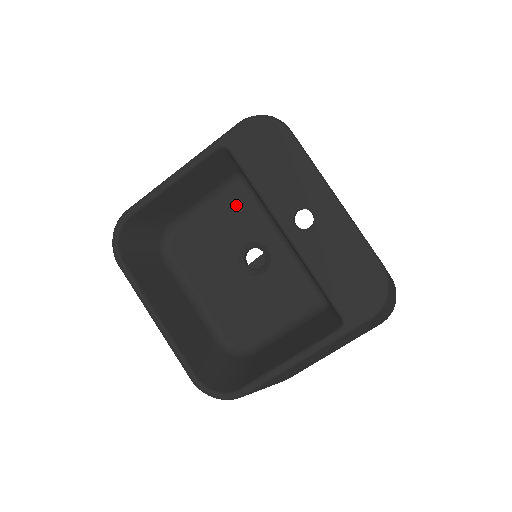
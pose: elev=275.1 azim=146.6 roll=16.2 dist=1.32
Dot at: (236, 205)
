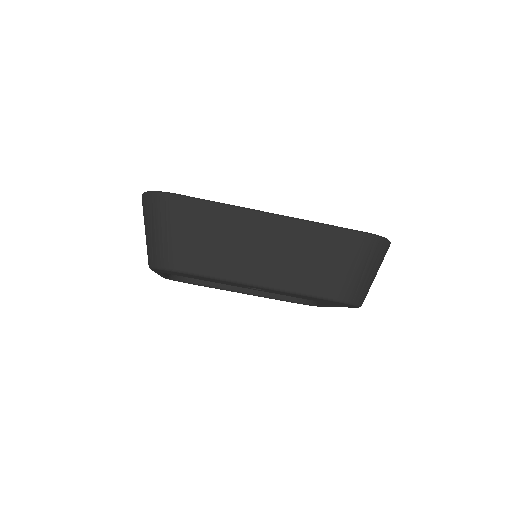
Dot at: occluded
